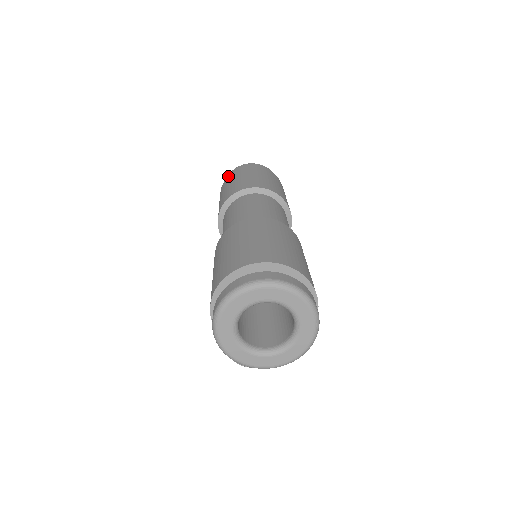
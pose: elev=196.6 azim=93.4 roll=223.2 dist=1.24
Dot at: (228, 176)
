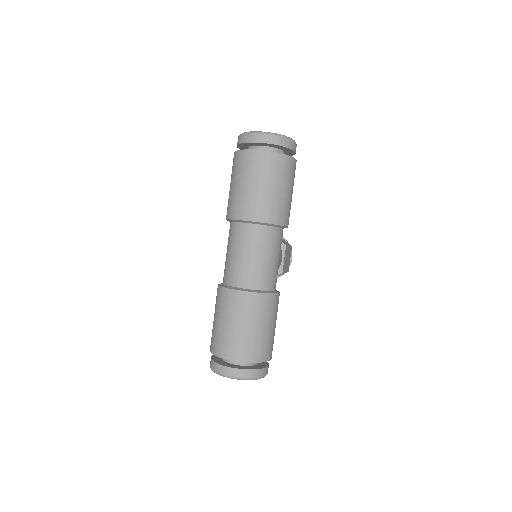
Dot at: (237, 153)
